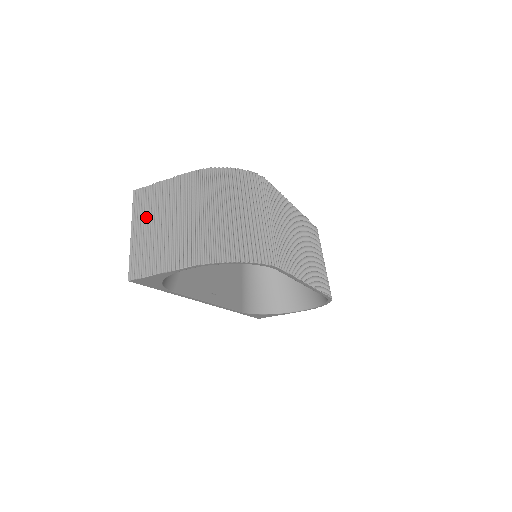
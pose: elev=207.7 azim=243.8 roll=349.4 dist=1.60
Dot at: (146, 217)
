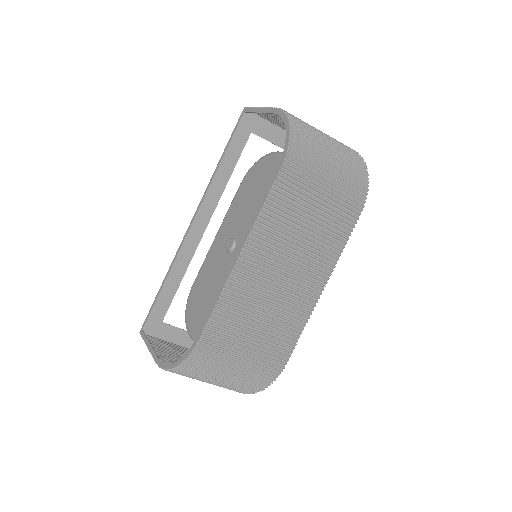
Dot at: (171, 349)
